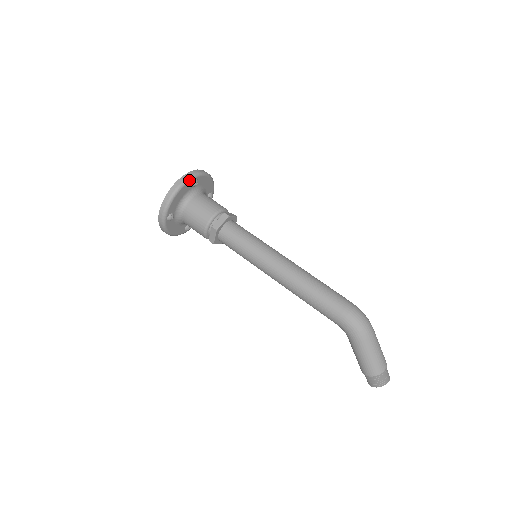
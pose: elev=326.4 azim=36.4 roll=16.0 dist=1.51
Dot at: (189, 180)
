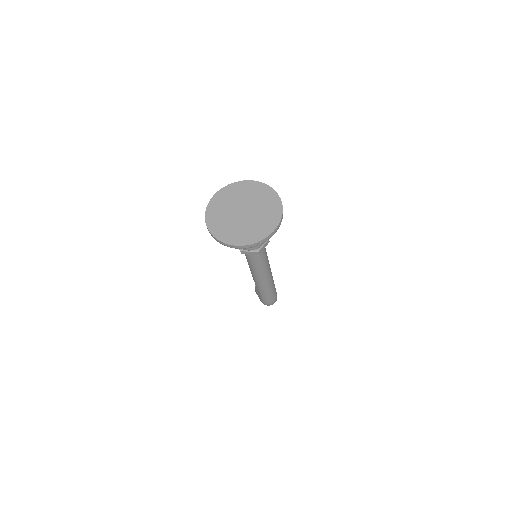
Dot at: (251, 247)
